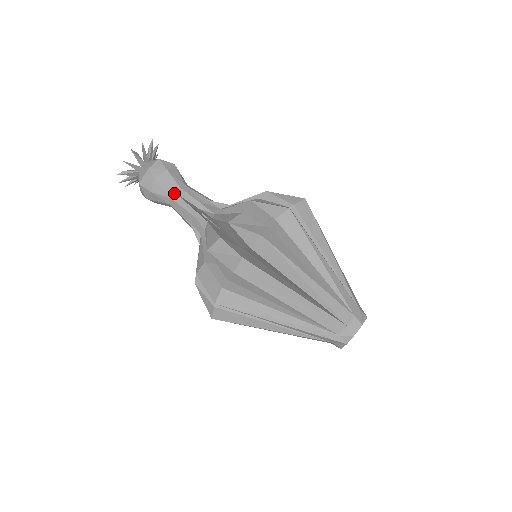
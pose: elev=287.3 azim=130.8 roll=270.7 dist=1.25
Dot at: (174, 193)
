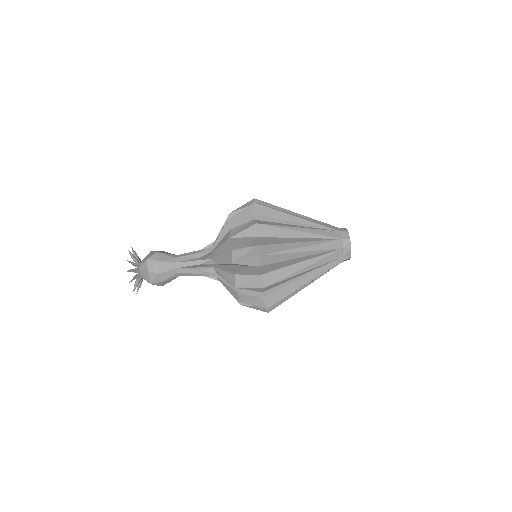
Dot at: (176, 269)
